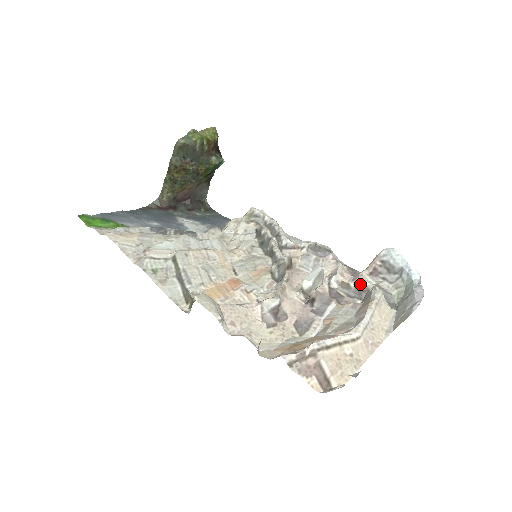
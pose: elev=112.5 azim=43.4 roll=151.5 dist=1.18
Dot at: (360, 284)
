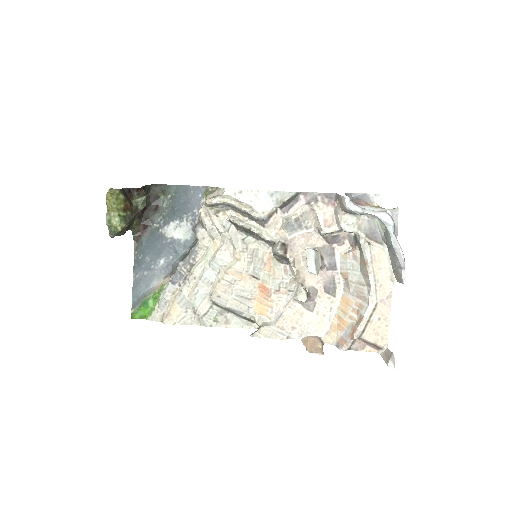
Dot at: occluded
